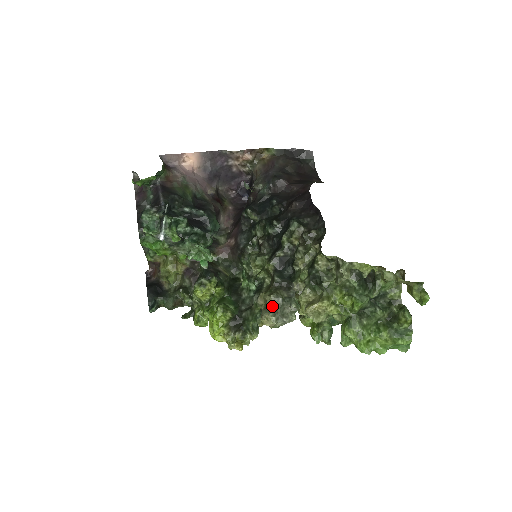
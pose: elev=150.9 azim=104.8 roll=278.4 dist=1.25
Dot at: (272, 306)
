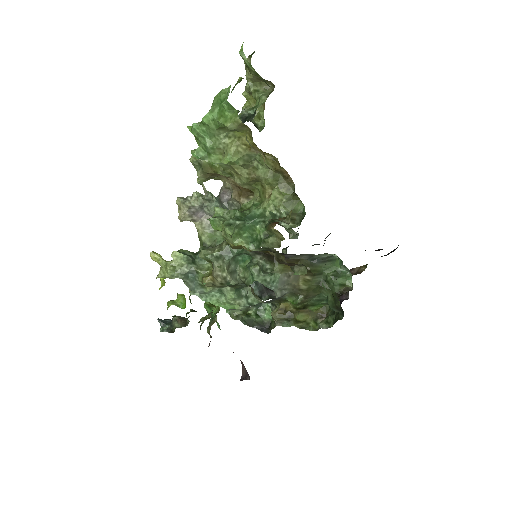
Dot at: occluded
